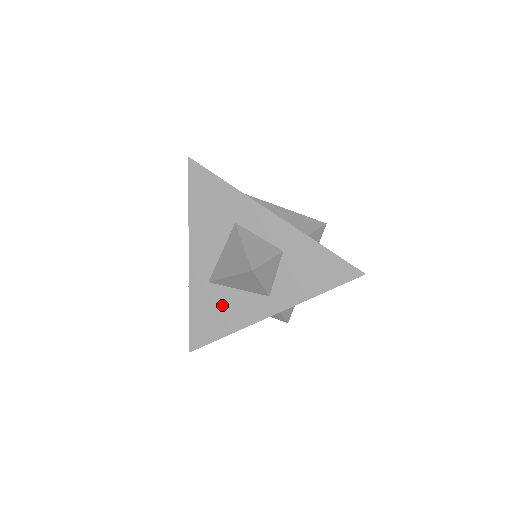
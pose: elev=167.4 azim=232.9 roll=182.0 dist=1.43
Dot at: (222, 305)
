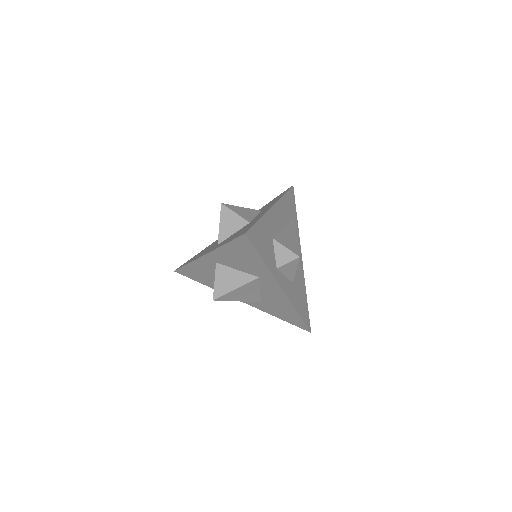
Dot at: occluded
